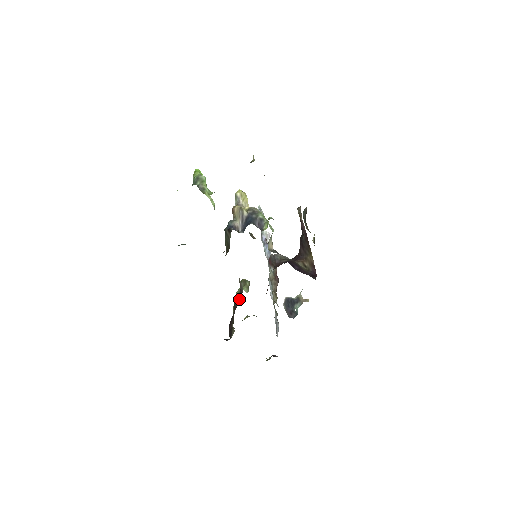
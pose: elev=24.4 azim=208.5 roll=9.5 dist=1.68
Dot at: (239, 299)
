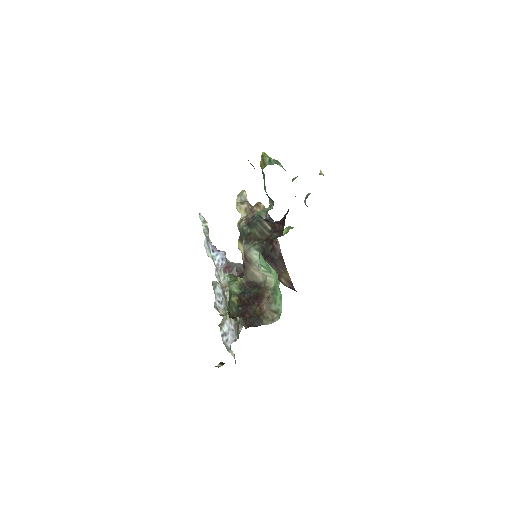
Dot at: (256, 290)
